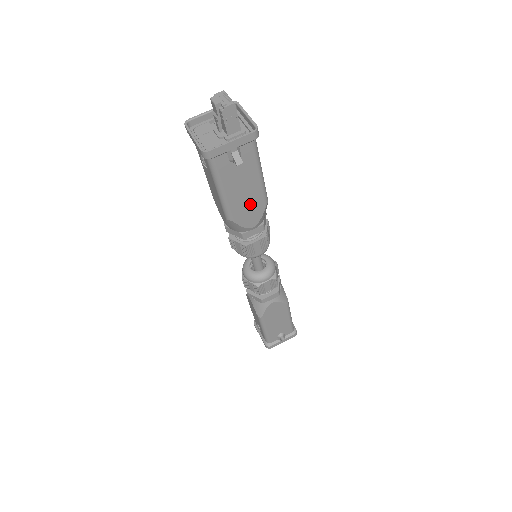
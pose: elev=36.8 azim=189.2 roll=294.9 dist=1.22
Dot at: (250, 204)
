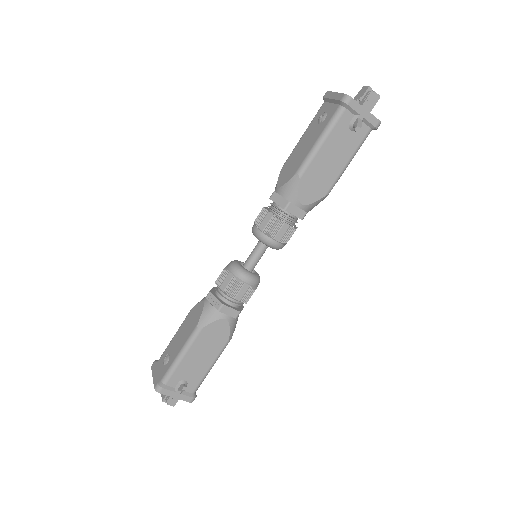
Dot at: (321, 179)
